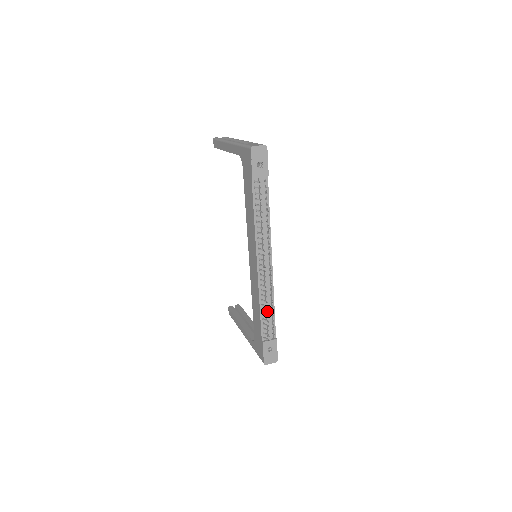
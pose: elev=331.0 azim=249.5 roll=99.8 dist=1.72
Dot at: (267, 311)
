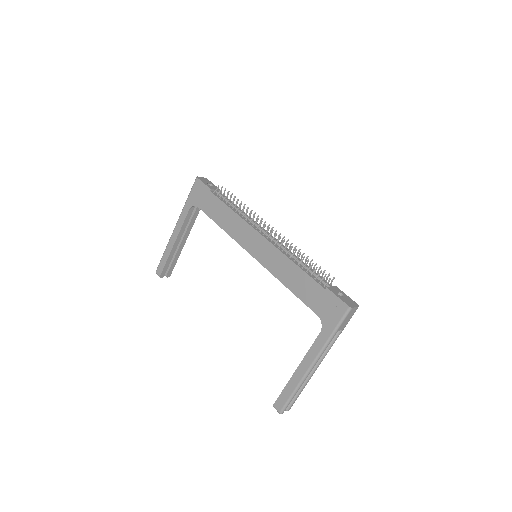
Dot at: (303, 257)
